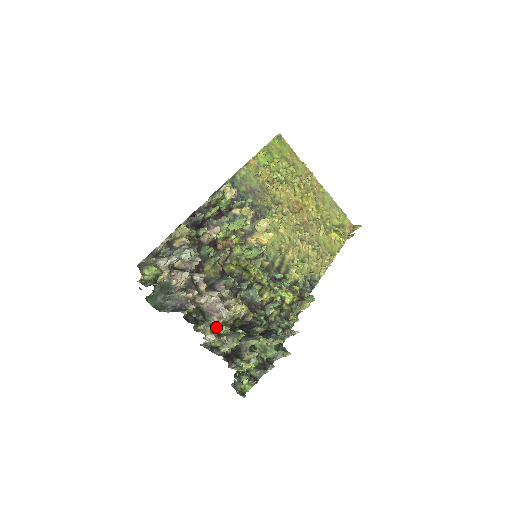
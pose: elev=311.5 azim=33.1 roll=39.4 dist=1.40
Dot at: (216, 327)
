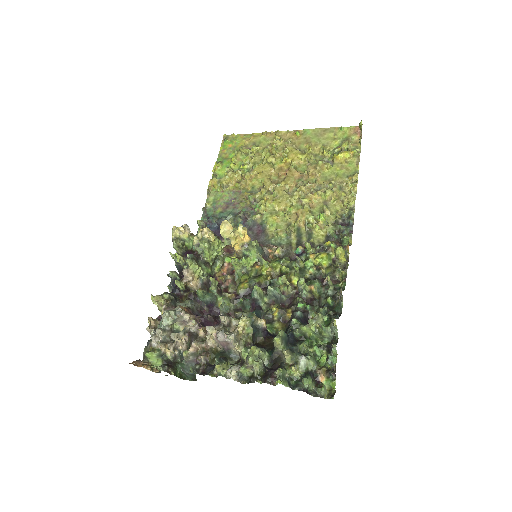
Dot at: (240, 357)
